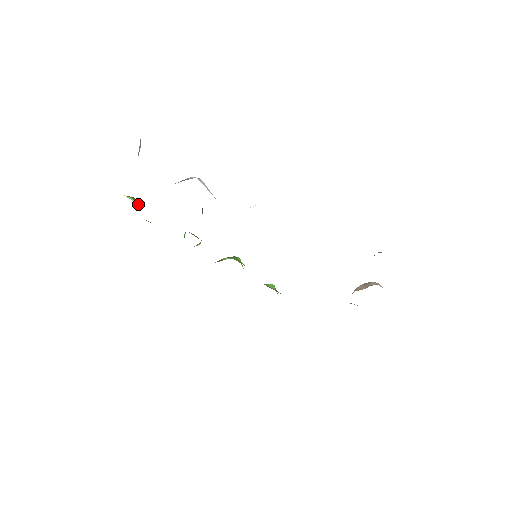
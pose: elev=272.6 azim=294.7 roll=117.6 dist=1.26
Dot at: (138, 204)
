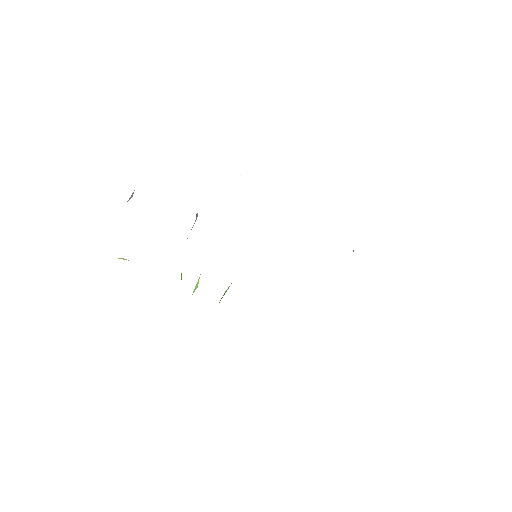
Dot at: occluded
